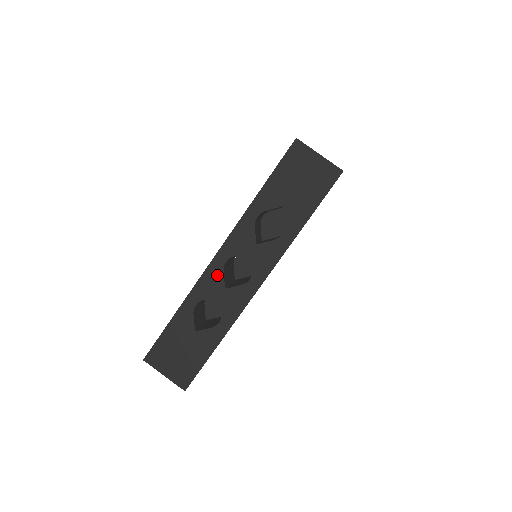
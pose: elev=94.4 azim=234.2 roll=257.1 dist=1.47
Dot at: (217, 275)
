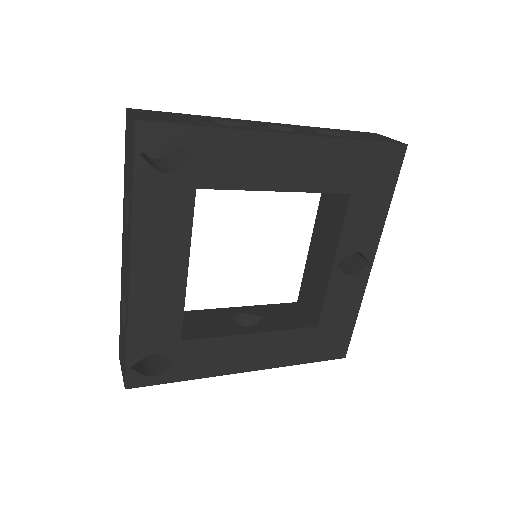
Dot at: (257, 123)
